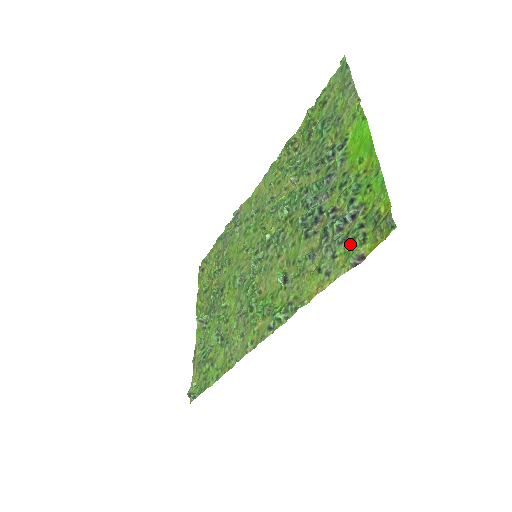
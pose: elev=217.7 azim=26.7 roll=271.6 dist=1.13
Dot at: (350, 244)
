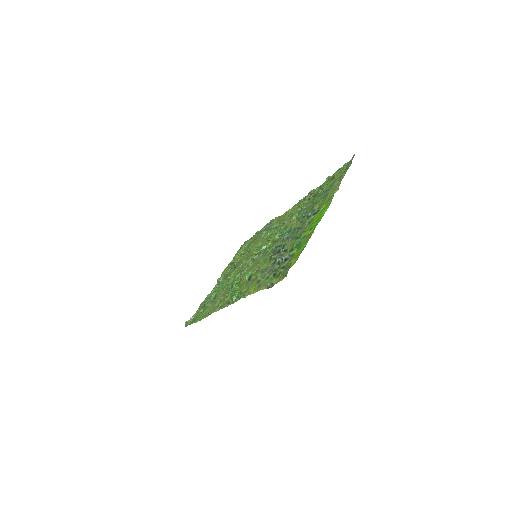
Dot at: (274, 275)
